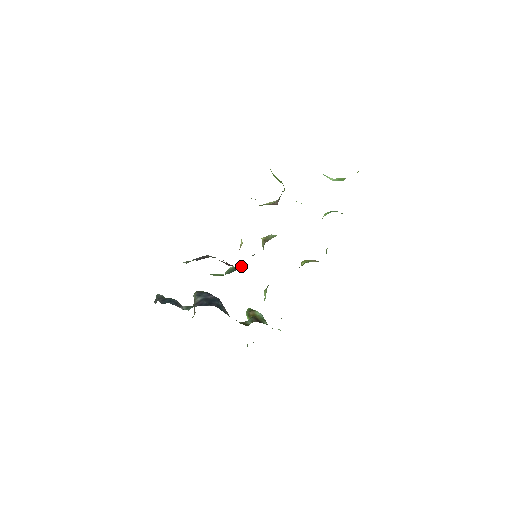
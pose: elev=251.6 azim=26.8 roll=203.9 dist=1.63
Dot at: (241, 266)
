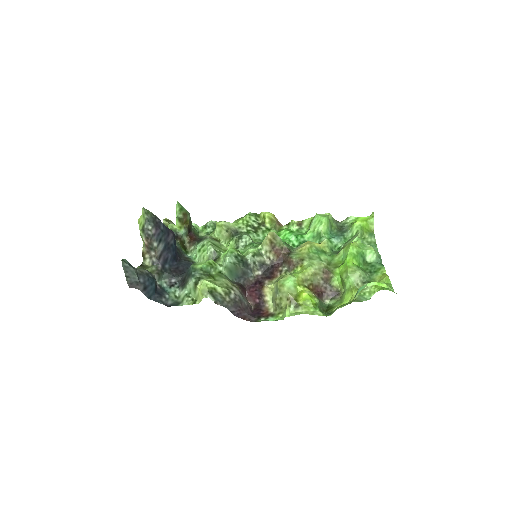
Dot at: (242, 270)
